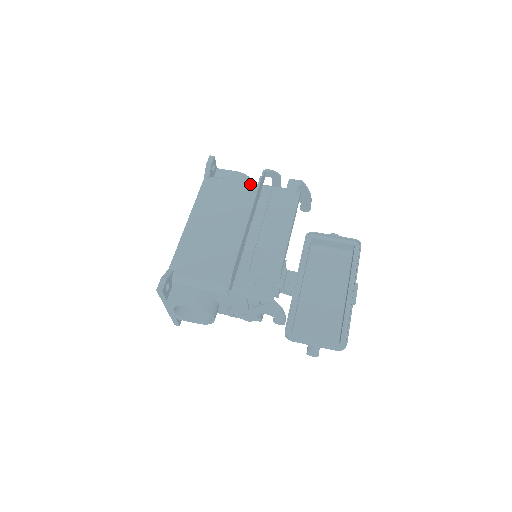
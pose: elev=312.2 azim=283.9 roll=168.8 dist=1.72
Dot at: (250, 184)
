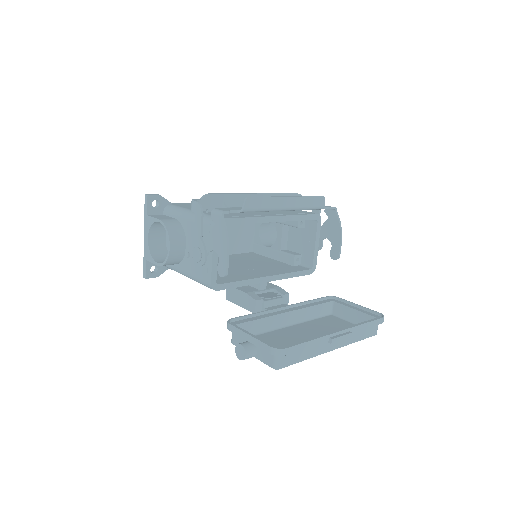
Dot at: occluded
